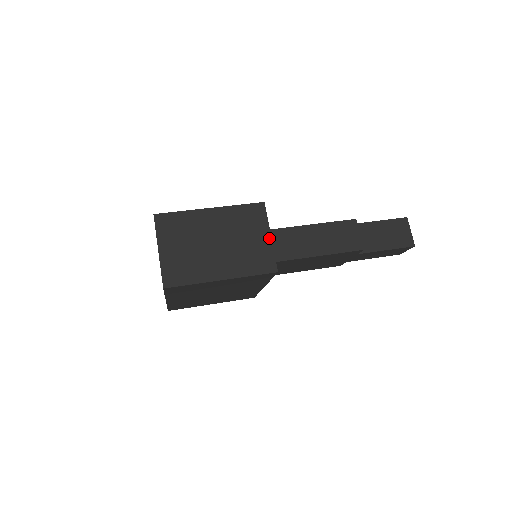
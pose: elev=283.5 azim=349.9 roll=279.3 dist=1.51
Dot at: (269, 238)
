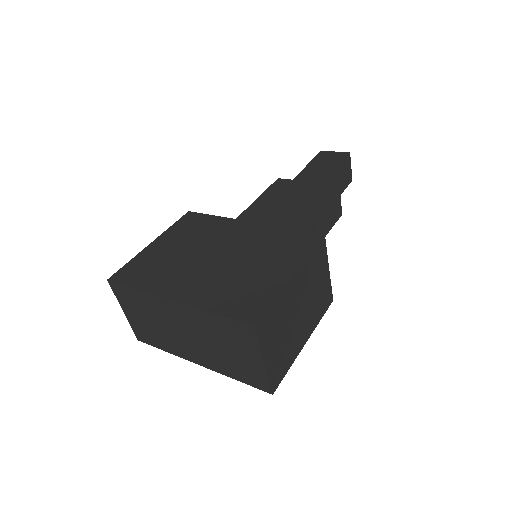
Dot at: (328, 272)
